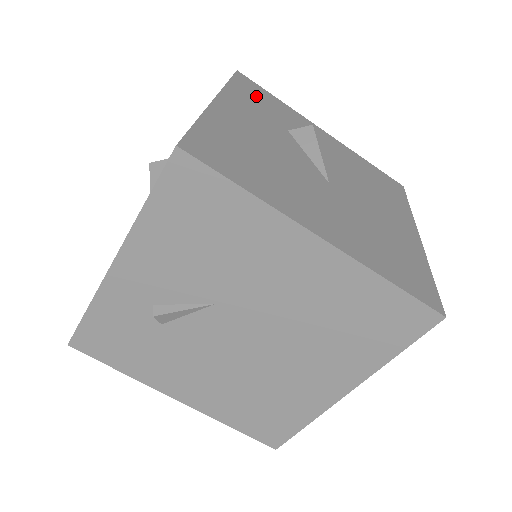
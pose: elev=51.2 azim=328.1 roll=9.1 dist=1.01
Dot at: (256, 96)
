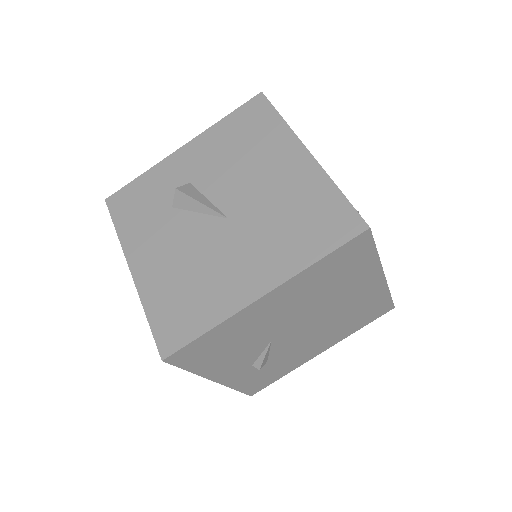
Dot at: (133, 207)
